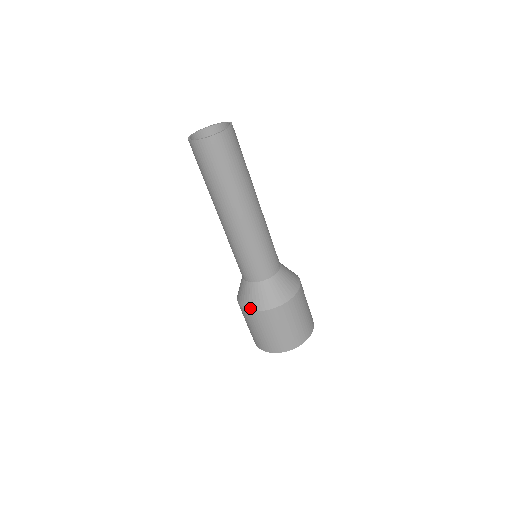
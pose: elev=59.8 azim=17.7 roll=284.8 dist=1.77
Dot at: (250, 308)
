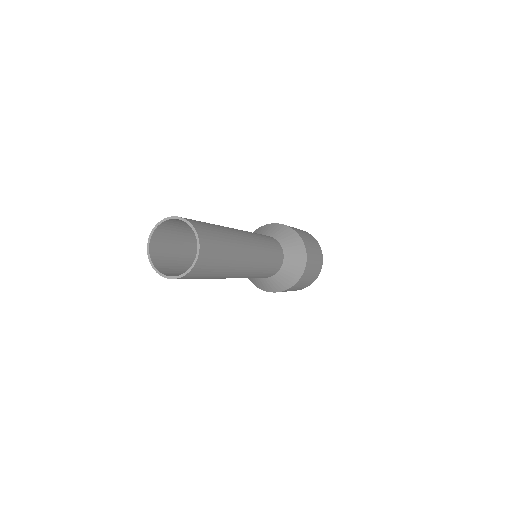
Dot at: (271, 291)
